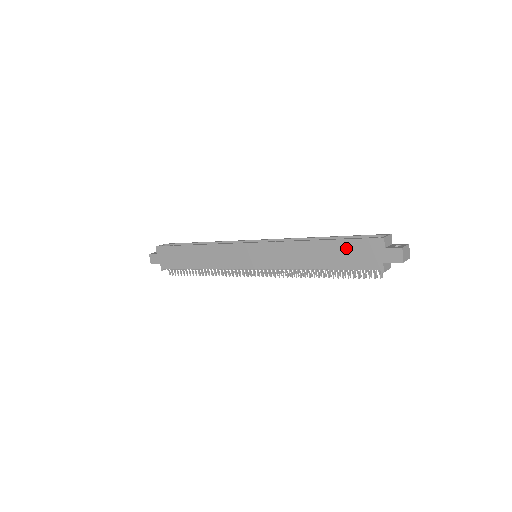
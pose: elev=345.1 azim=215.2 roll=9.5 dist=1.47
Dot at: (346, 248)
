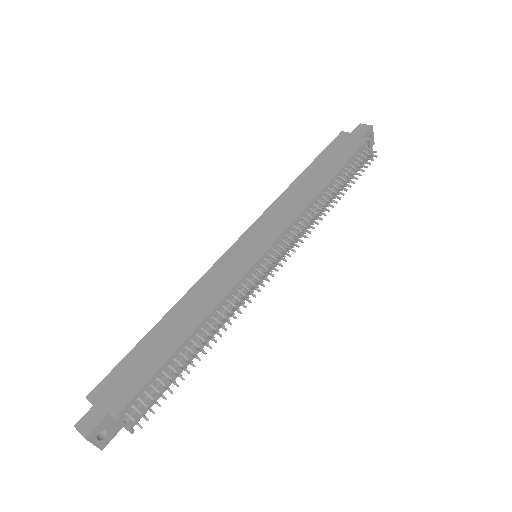
Dot at: (327, 157)
